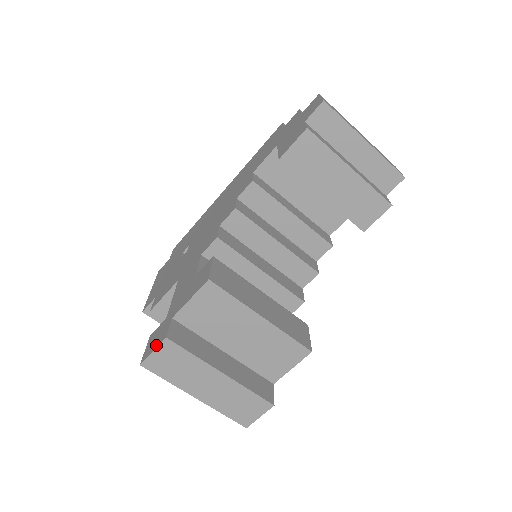
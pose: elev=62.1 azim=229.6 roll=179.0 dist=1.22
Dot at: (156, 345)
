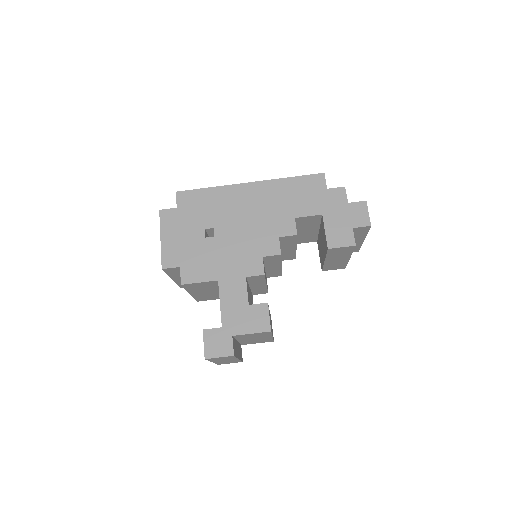
Dot at: (222, 354)
